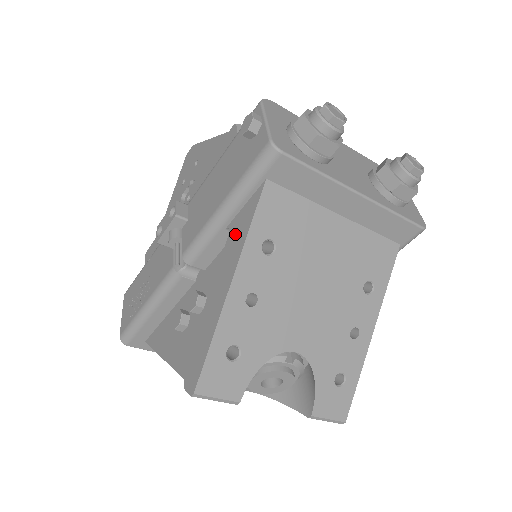
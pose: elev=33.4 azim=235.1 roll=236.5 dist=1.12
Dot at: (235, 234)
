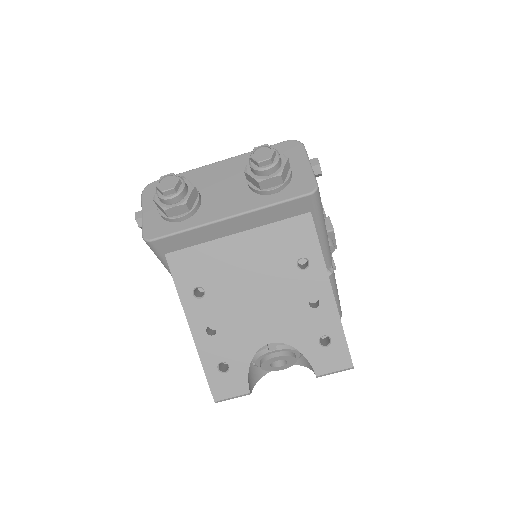
Dot at: occluded
